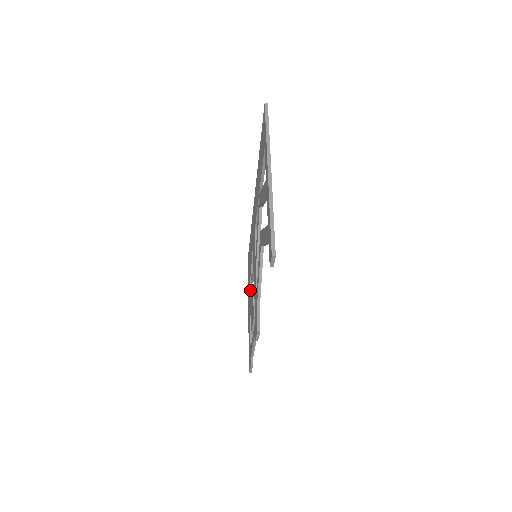
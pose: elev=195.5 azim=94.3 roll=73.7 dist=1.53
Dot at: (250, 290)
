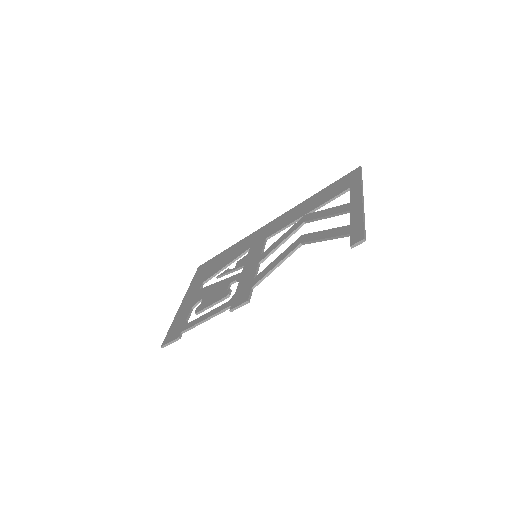
Dot at: (202, 284)
